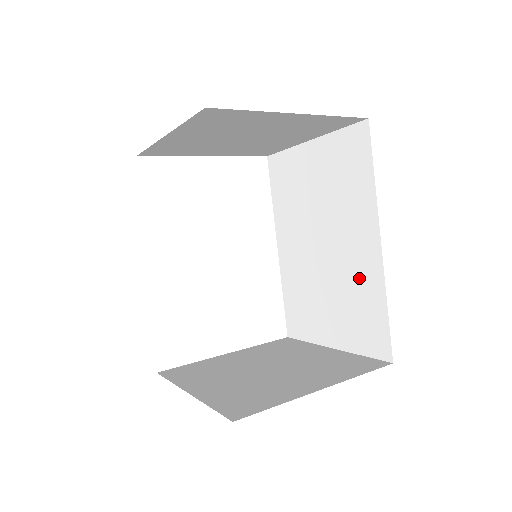
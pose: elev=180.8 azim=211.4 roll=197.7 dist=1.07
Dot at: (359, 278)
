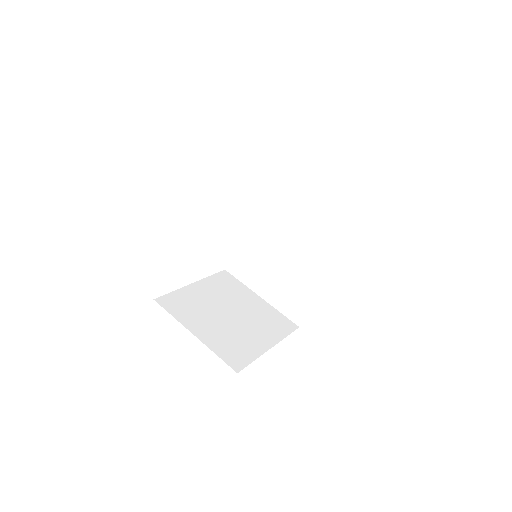
Dot at: (303, 278)
